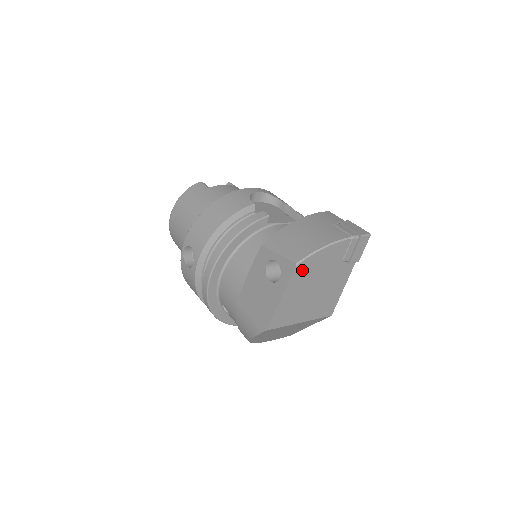
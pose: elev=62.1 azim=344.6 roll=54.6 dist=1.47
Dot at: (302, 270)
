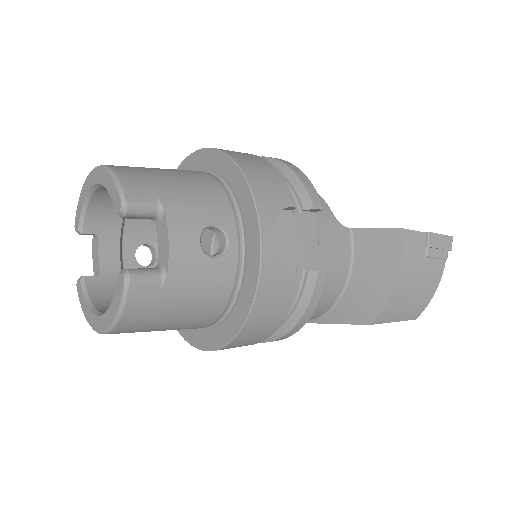
Dot at: occluded
